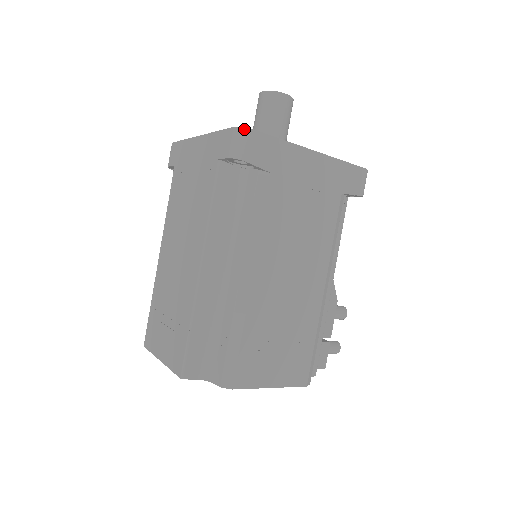
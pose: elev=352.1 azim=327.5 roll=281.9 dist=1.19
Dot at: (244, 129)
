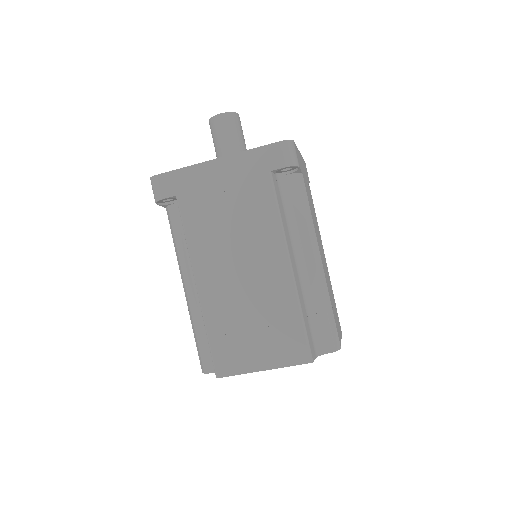
Dot at: (290, 141)
